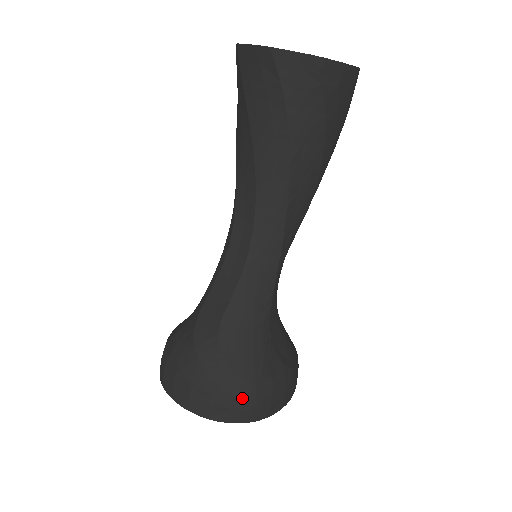
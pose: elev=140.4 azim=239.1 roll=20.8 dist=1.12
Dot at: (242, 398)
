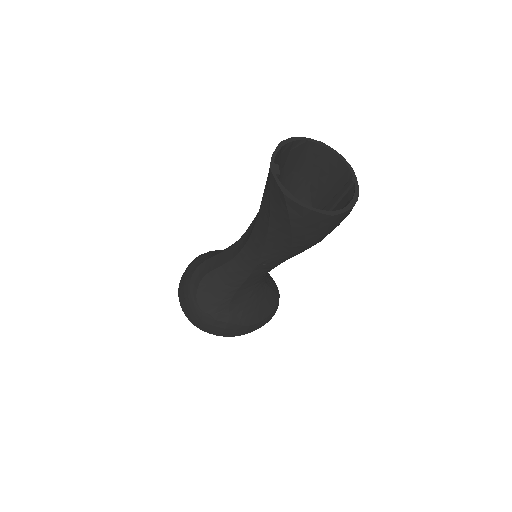
Dot at: (195, 314)
